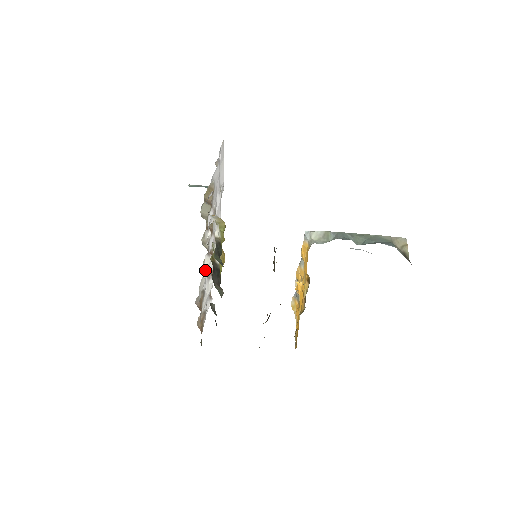
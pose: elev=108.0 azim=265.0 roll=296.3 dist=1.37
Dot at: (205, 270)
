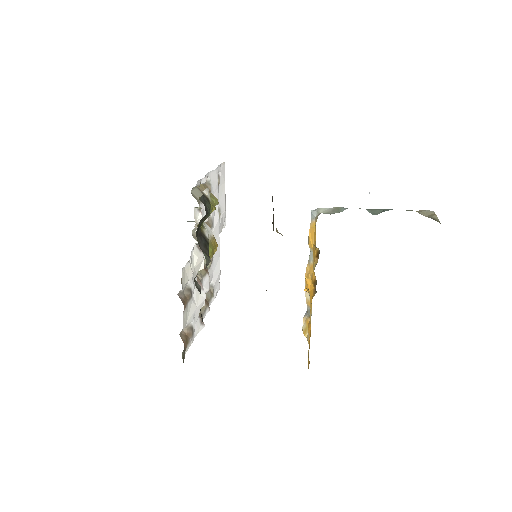
Dot at: (193, 263)
